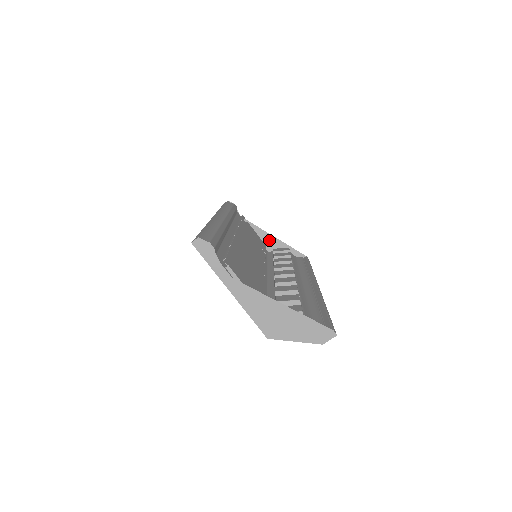
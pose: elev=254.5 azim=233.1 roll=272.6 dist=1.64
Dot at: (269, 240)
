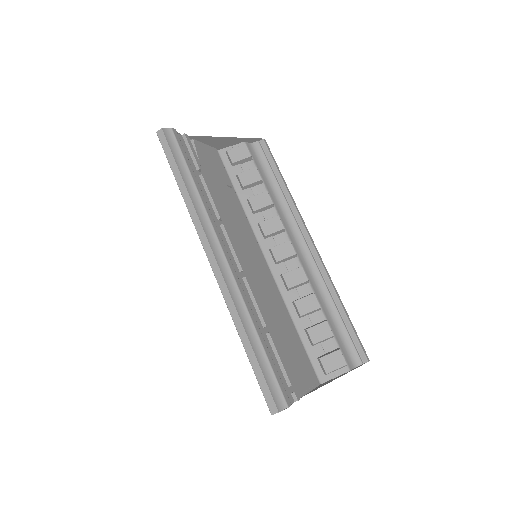
Dot at: (219, 142)
